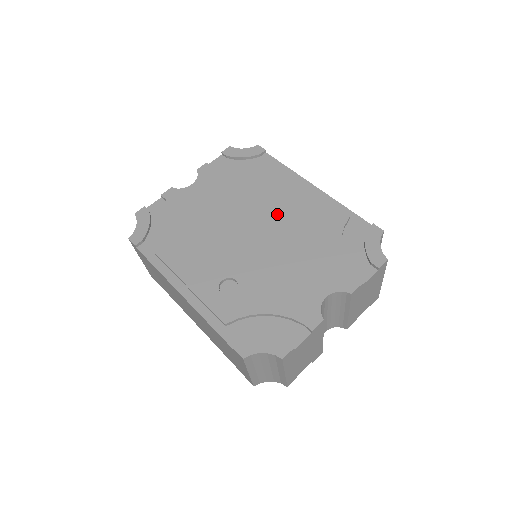
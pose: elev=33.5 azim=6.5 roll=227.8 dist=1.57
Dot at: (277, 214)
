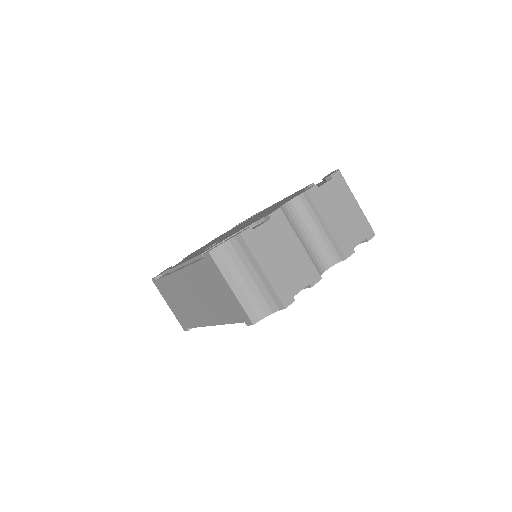
Dot at: occluded
